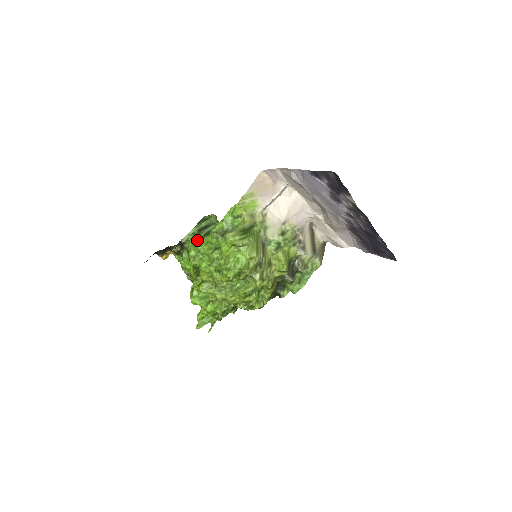
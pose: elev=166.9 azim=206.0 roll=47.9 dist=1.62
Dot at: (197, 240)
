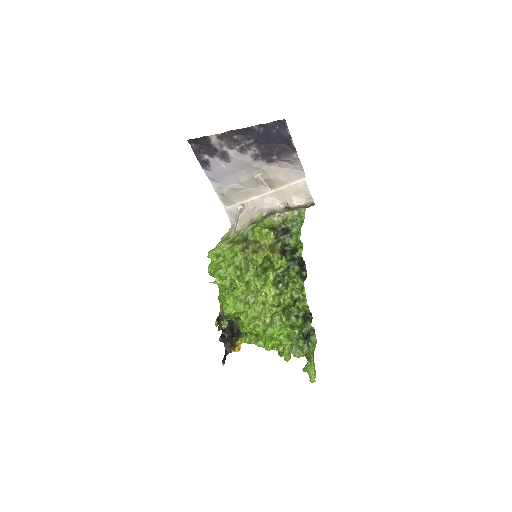
Dot at: occluded
